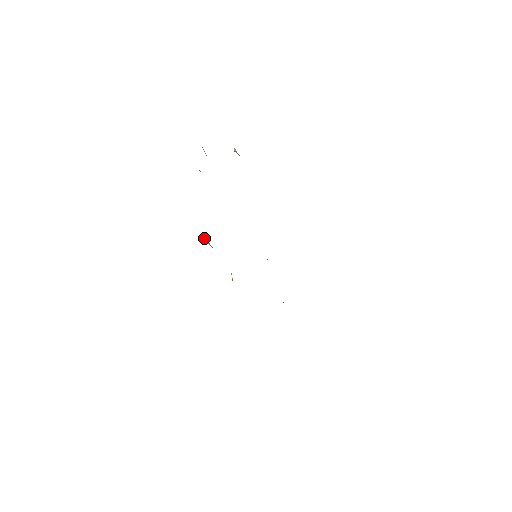
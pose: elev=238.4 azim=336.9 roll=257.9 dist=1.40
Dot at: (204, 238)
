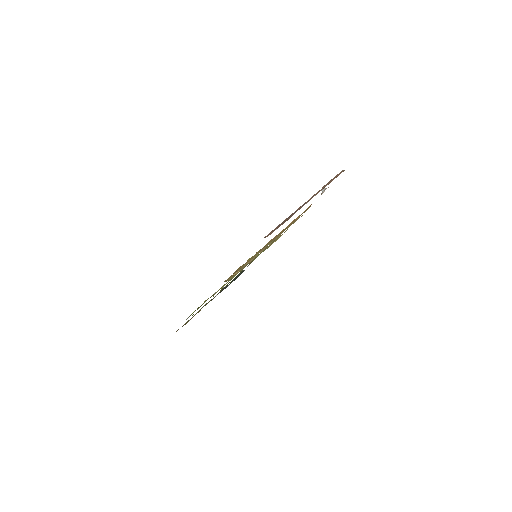
Dot at: occluded
